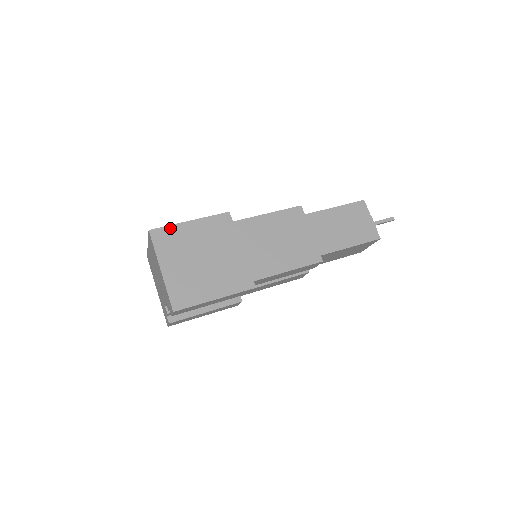
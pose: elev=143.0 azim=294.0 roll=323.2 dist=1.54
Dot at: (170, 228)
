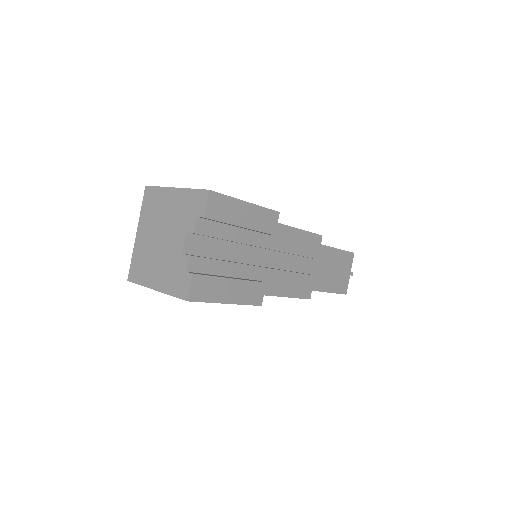
Dot at: occluded
